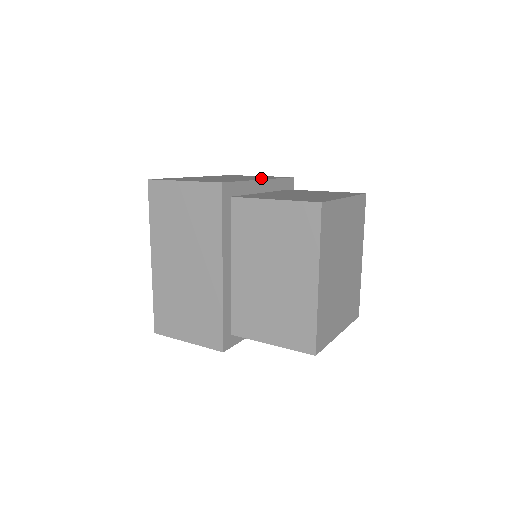
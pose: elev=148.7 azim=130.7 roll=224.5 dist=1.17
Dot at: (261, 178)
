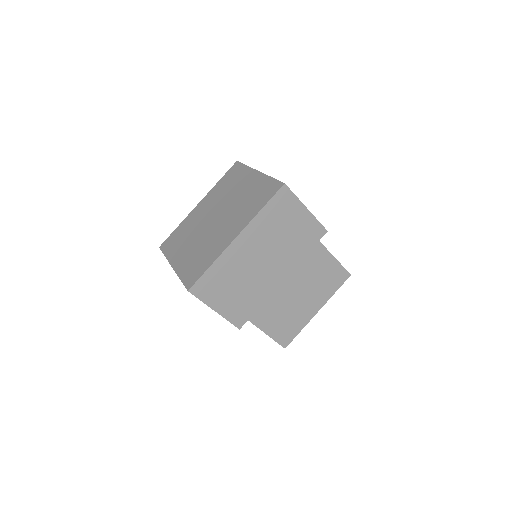
Dot at: occluded
